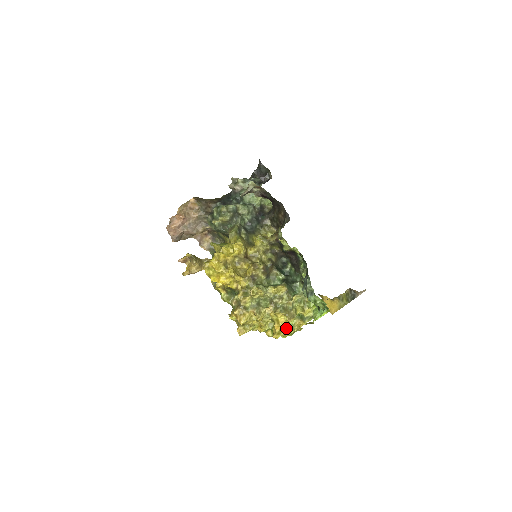
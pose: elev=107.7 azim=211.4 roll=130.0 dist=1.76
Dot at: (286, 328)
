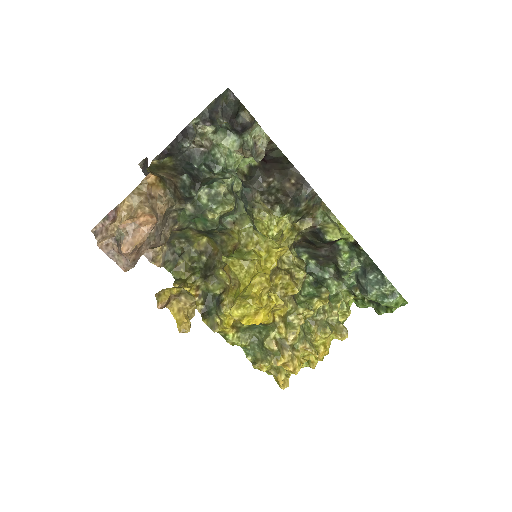
Dot at: occluded
